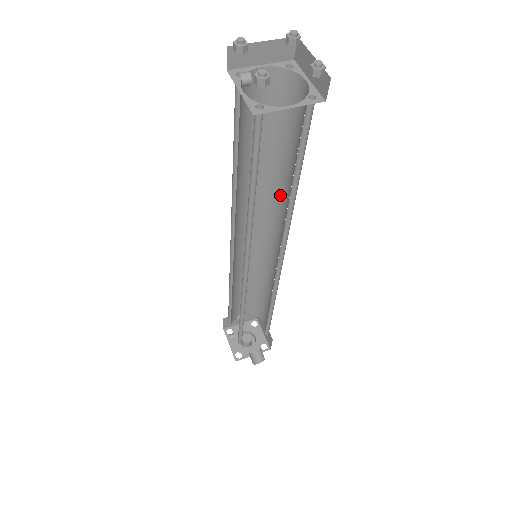
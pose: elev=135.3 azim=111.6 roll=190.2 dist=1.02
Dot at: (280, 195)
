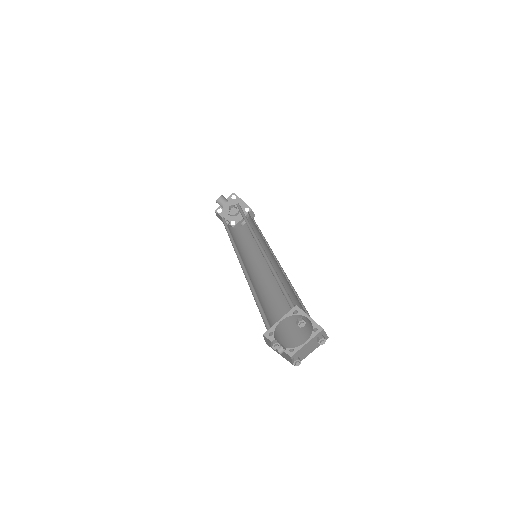
Dot at: occluded
